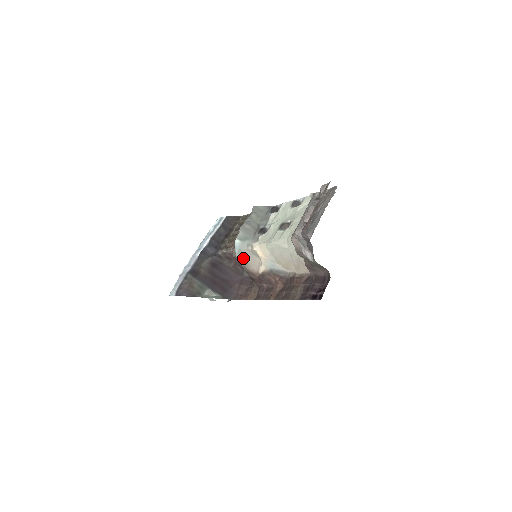
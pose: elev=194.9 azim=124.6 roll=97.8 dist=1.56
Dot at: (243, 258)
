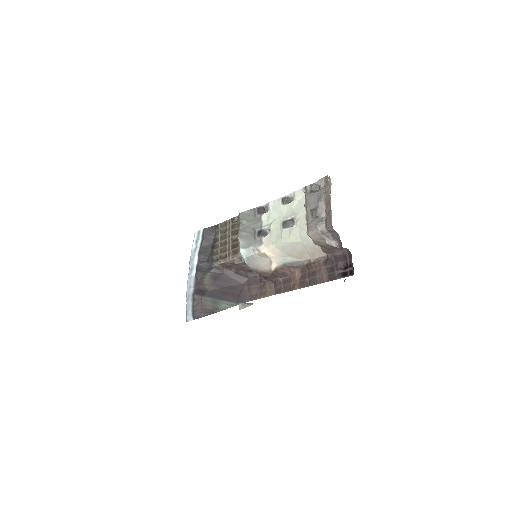
Dot at: (252, 263)
